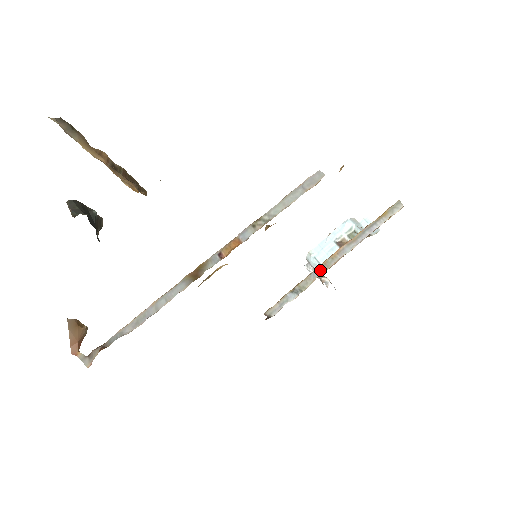
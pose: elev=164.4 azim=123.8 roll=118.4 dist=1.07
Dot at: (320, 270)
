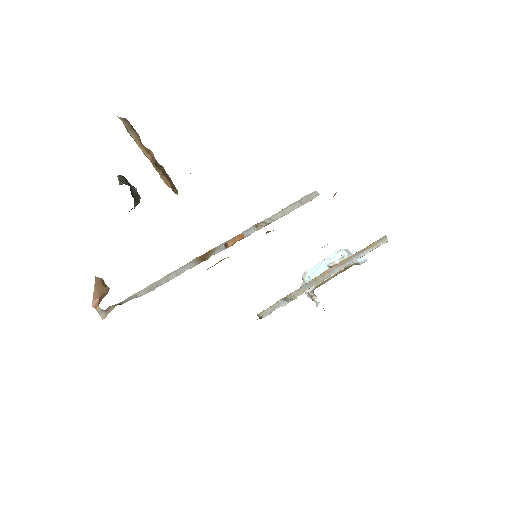
Dot at: (310, 284)
